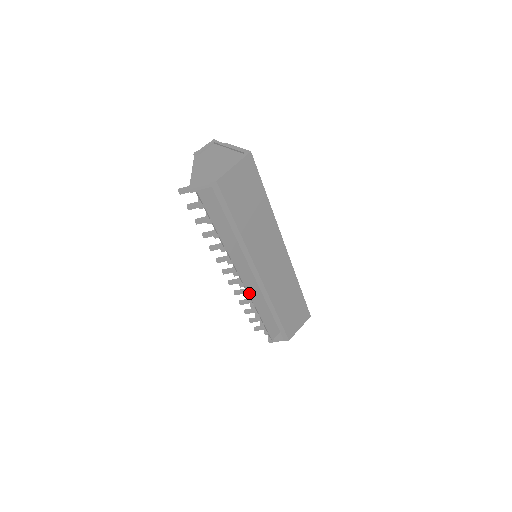
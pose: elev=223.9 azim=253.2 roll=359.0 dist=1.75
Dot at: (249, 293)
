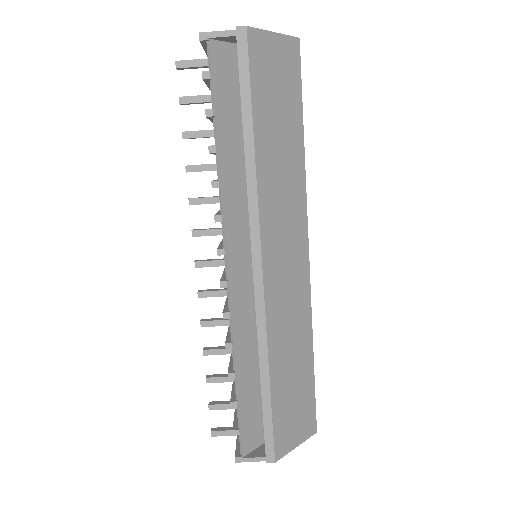
Dot at: (232, 309)
